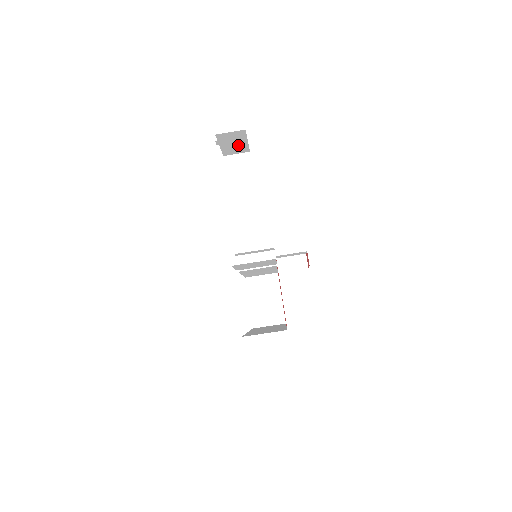
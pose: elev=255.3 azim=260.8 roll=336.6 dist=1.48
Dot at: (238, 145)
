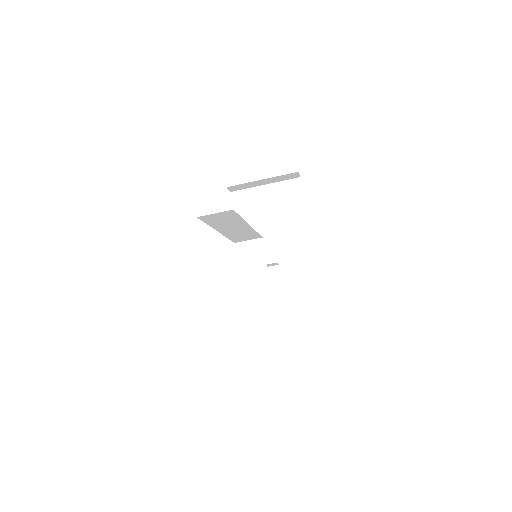
Dot at: occluded
